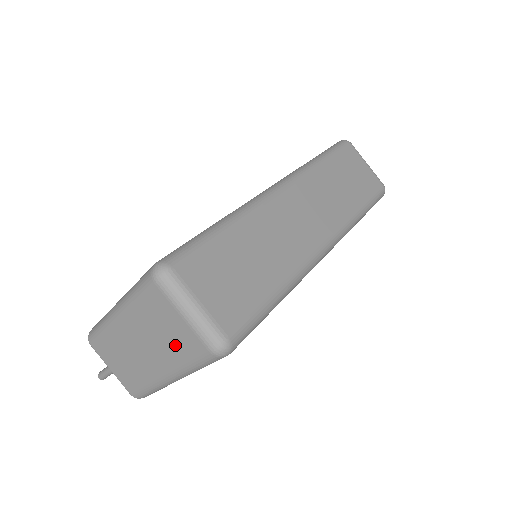
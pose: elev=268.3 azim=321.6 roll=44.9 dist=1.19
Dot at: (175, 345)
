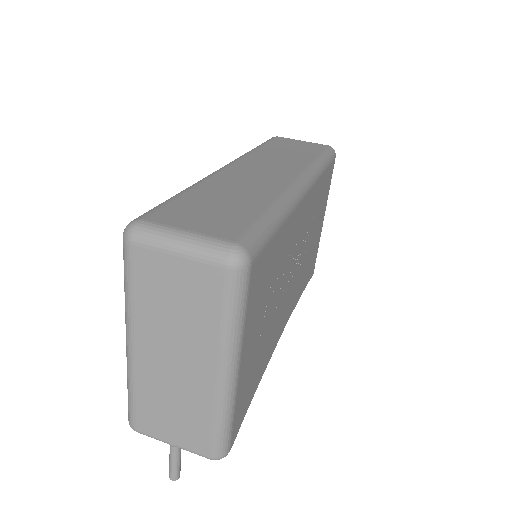
Dot at: (196, 307)
